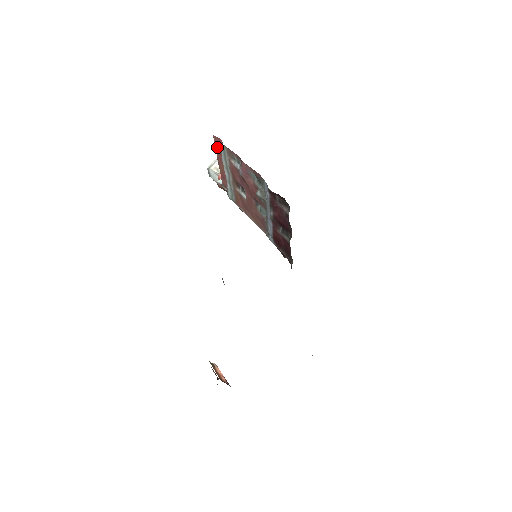
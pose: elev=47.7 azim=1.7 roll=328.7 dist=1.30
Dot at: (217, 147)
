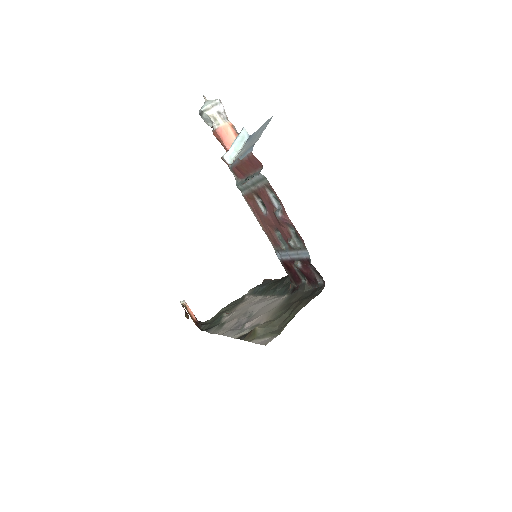
Dot at: (250, 160)
